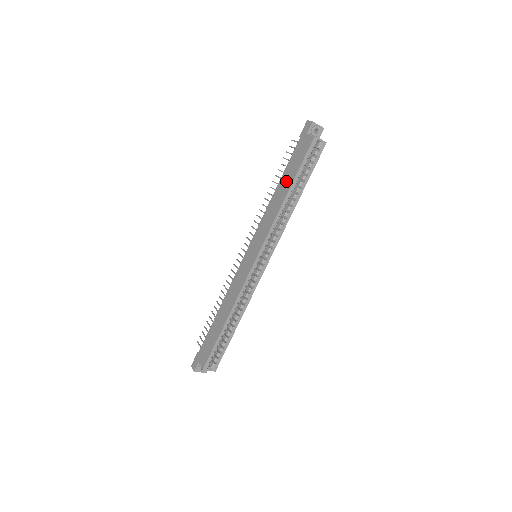
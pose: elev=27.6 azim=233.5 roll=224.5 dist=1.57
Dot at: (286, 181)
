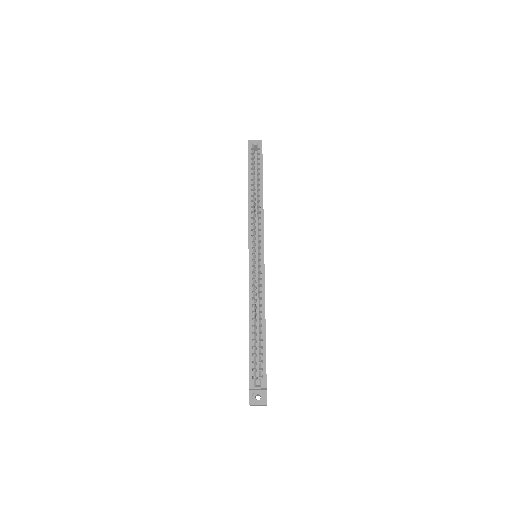
Dot at: occluded
